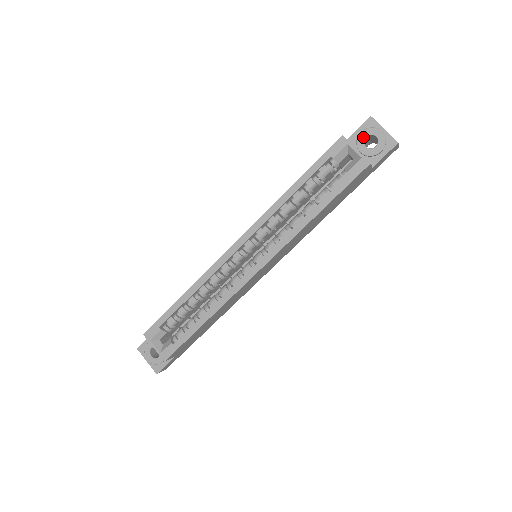
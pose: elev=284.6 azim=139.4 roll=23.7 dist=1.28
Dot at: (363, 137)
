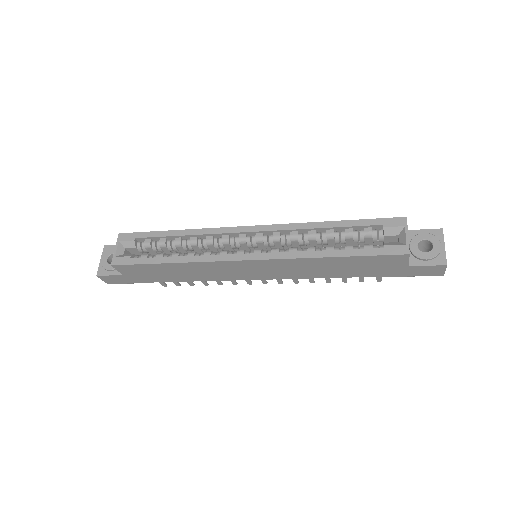
Dot at: (422, 237)
